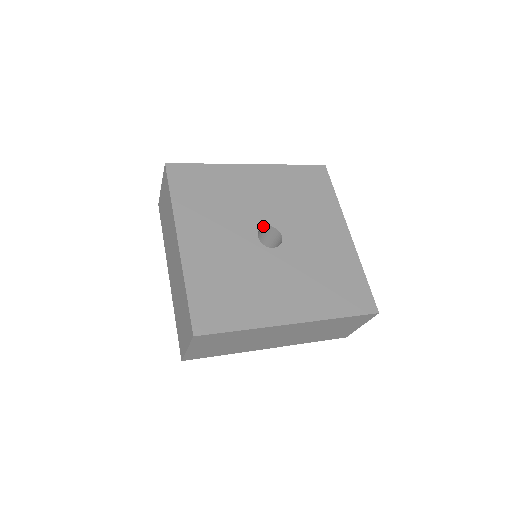
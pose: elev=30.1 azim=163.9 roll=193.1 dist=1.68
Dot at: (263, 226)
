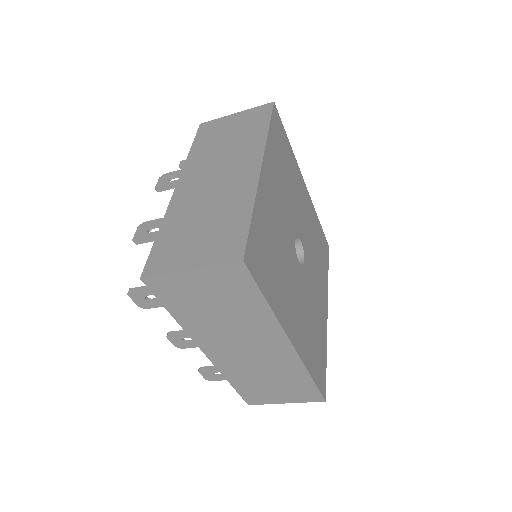
Dot at: (299, 237)
